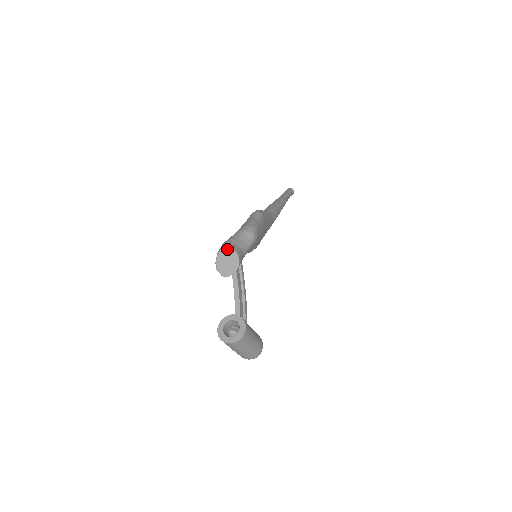
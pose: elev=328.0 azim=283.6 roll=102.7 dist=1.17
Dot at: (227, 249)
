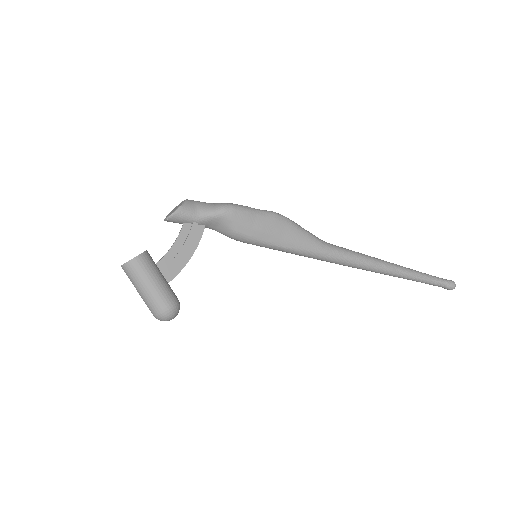
Dot at: (182, 202)
